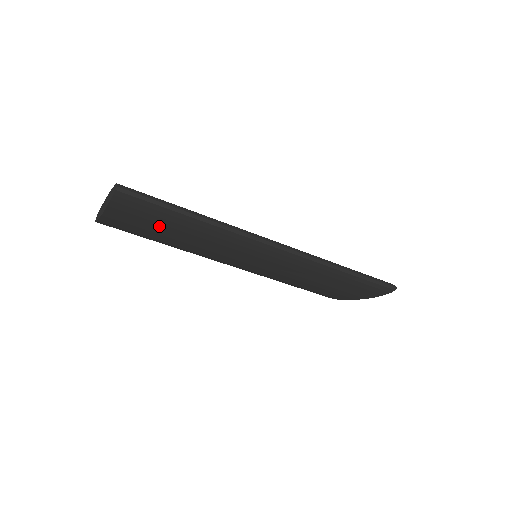
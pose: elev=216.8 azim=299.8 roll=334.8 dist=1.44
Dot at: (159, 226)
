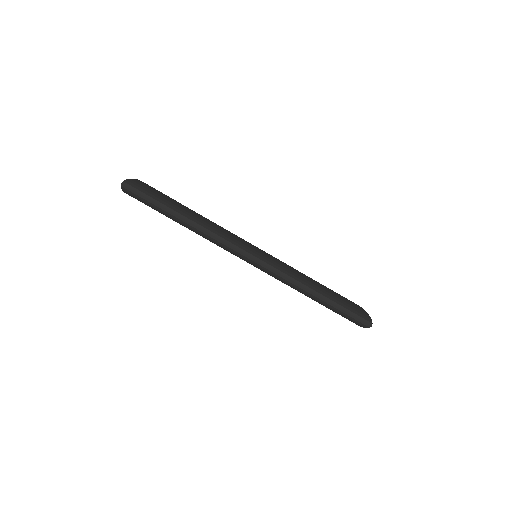
Dot at: occluded
